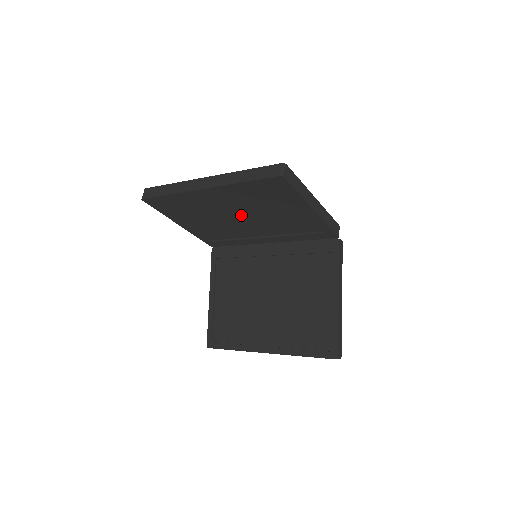
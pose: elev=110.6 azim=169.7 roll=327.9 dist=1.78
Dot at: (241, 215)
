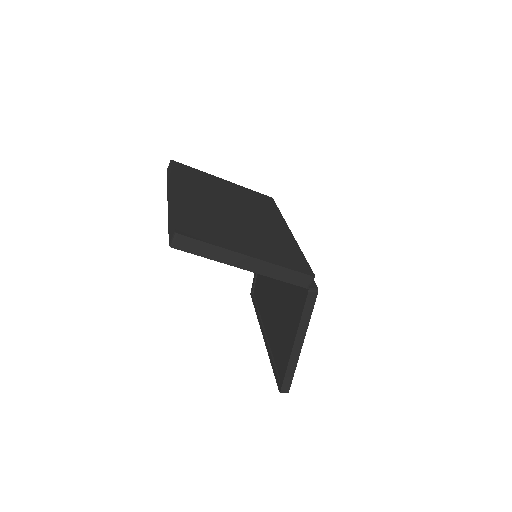
Dot at: occluded
